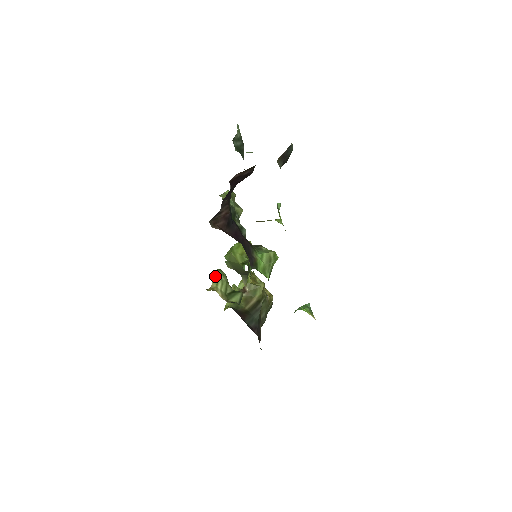
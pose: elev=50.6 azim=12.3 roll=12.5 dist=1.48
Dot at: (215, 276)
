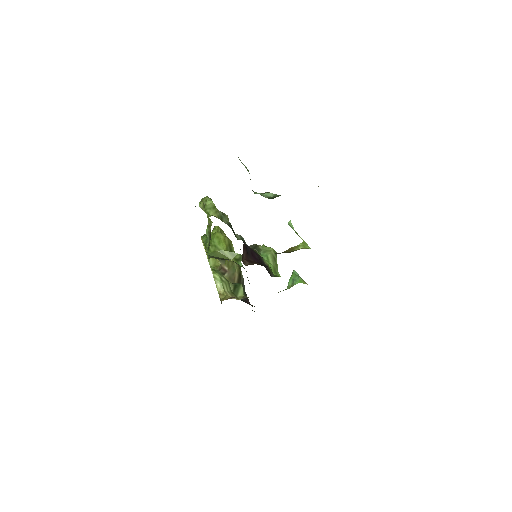
Dot at: (217, 281)
